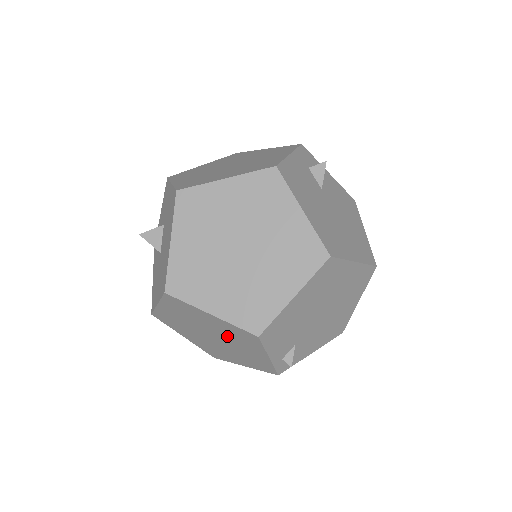
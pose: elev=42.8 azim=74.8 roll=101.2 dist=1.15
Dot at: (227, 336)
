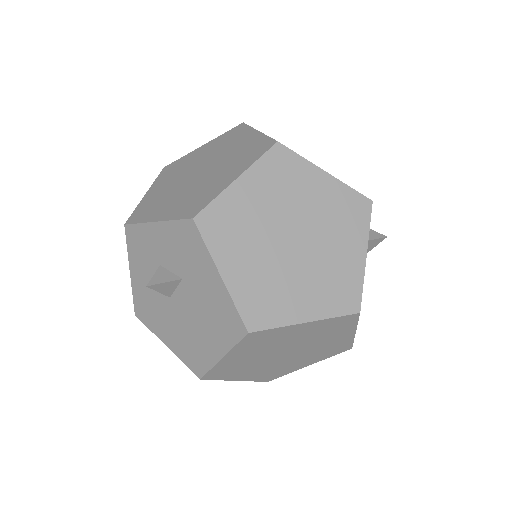
Dot at: occluded
